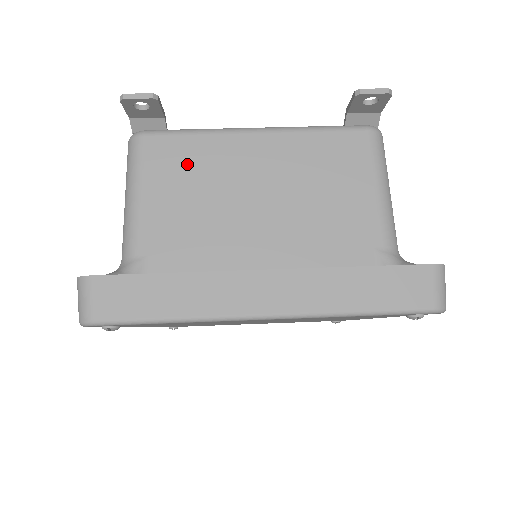
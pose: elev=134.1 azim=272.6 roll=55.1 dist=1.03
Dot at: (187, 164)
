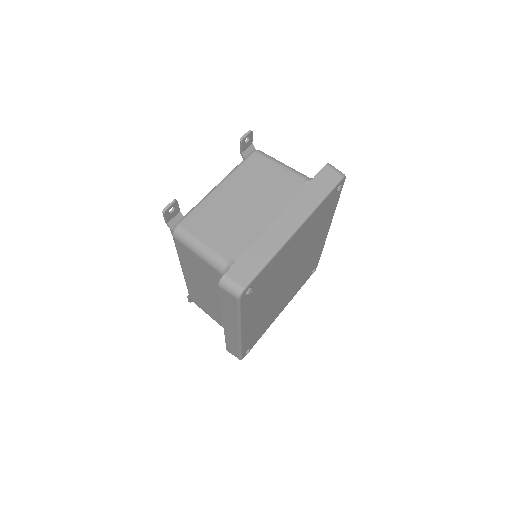
Dot at: (207, 218)
